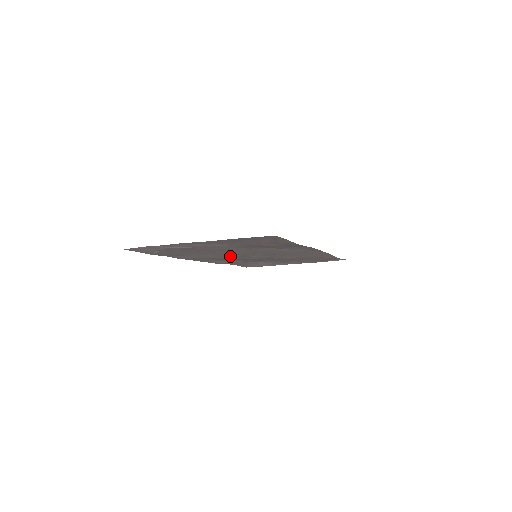
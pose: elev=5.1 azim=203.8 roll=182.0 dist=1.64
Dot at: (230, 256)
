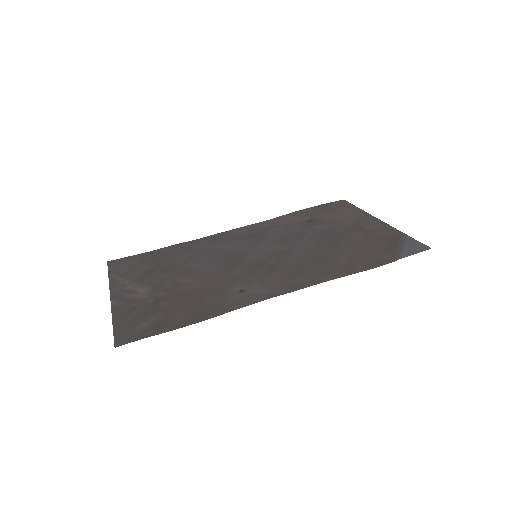
Dot at: (229, 252)
